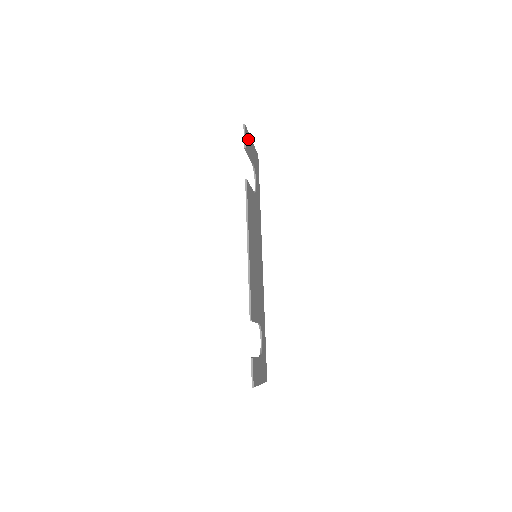
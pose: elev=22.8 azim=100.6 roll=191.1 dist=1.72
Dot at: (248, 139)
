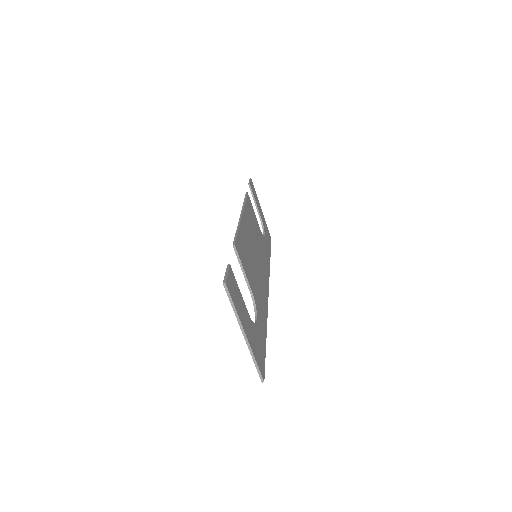
Dot at: (255, 193)
